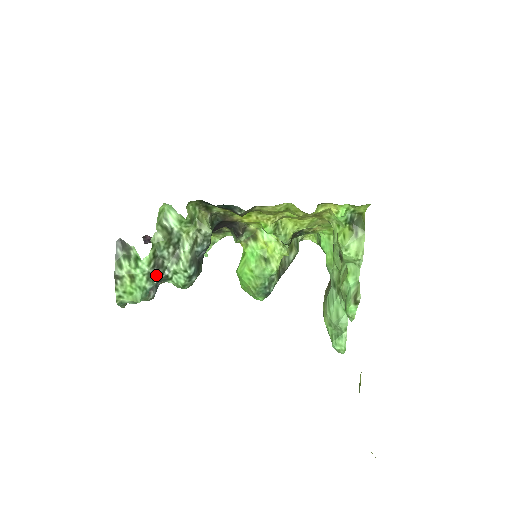
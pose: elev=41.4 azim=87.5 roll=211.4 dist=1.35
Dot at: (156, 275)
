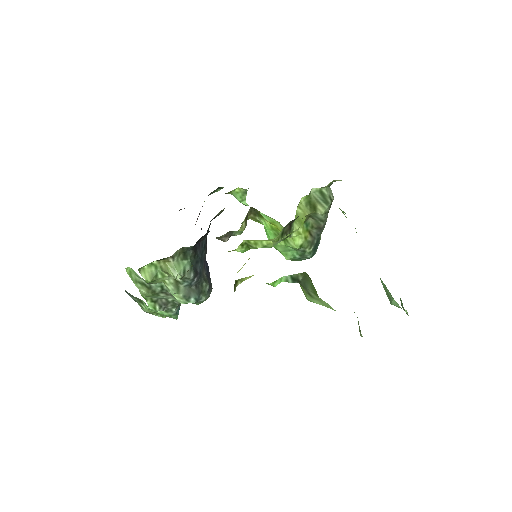
Dot at: (170, 307)
